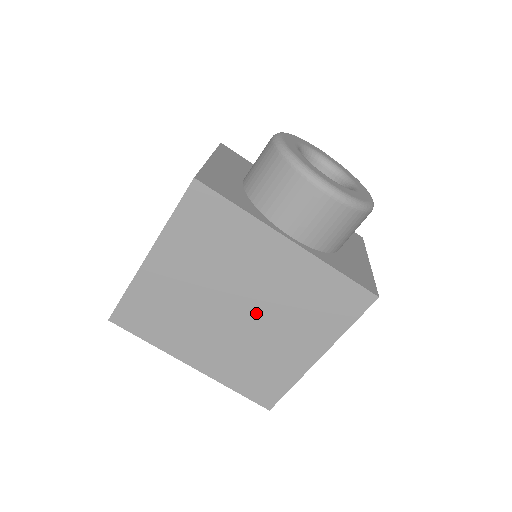
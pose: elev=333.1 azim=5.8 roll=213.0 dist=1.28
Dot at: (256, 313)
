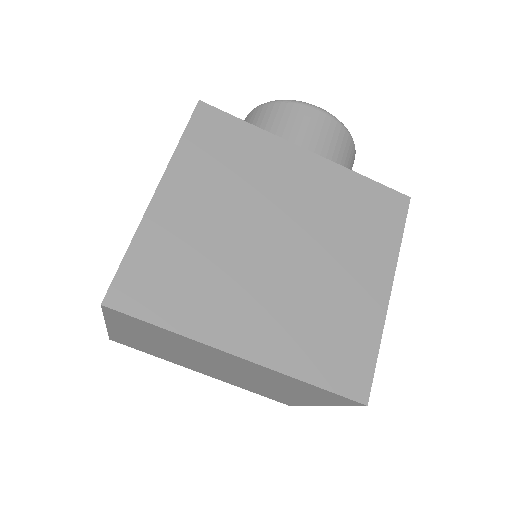
Dot at: (301, 244)
